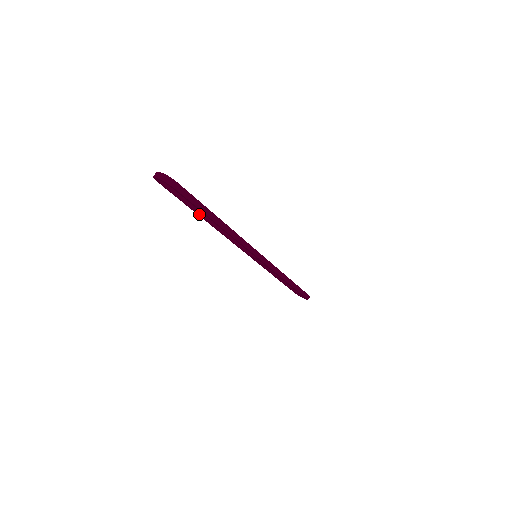
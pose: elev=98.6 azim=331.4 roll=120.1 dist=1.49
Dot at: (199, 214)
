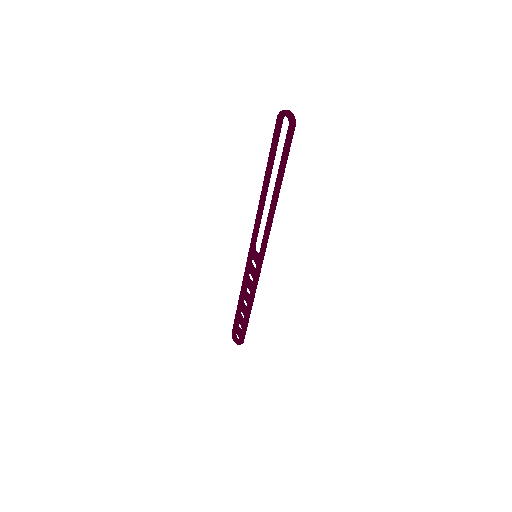
Dot at: (268, 174)
